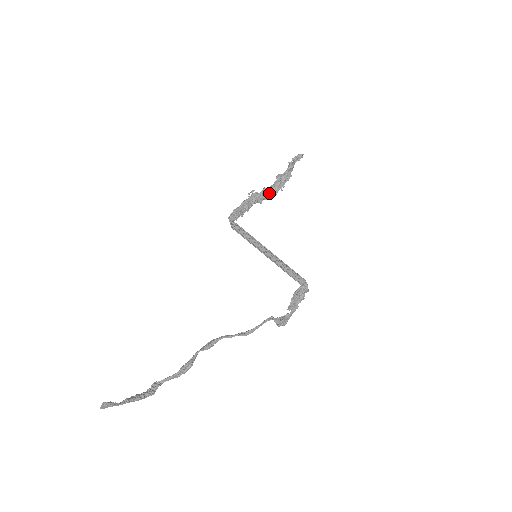
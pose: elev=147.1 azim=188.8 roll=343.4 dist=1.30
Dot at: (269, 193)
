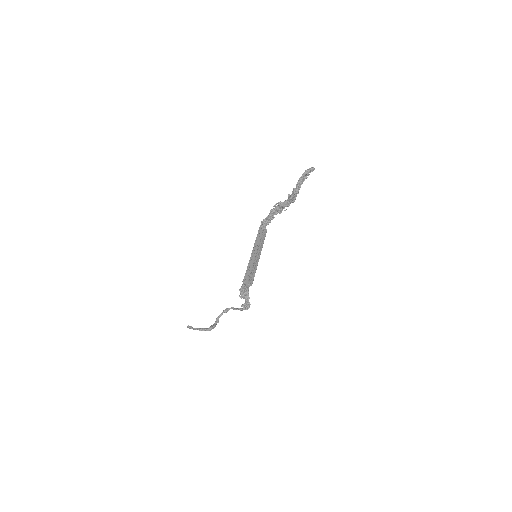
Dot at: (283, 205)
